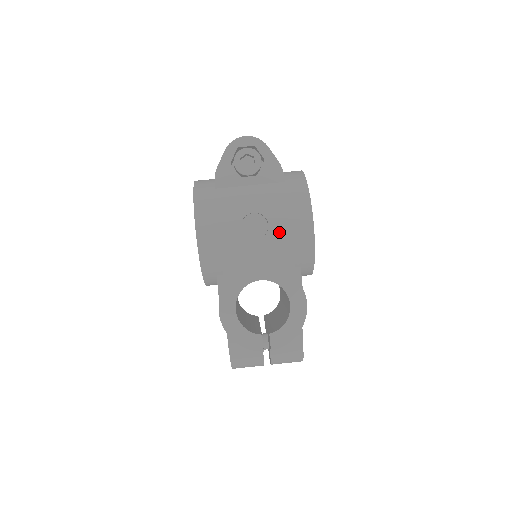
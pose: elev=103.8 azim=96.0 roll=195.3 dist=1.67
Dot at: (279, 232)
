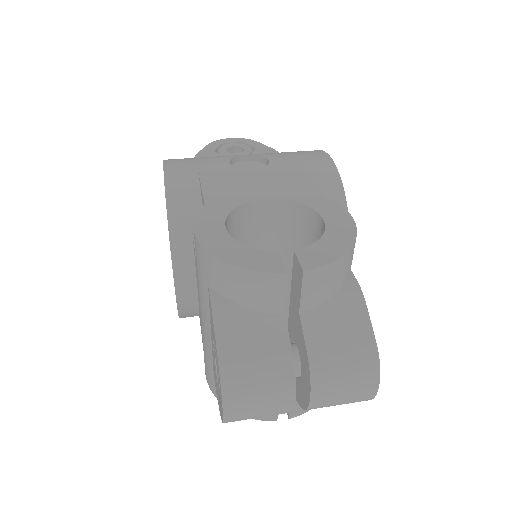
Dot at: (285, 164)
